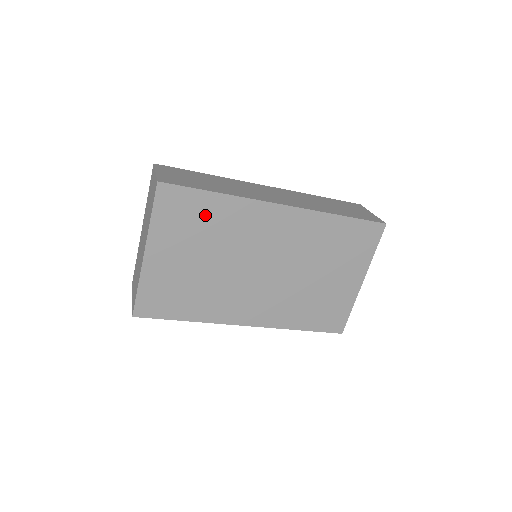
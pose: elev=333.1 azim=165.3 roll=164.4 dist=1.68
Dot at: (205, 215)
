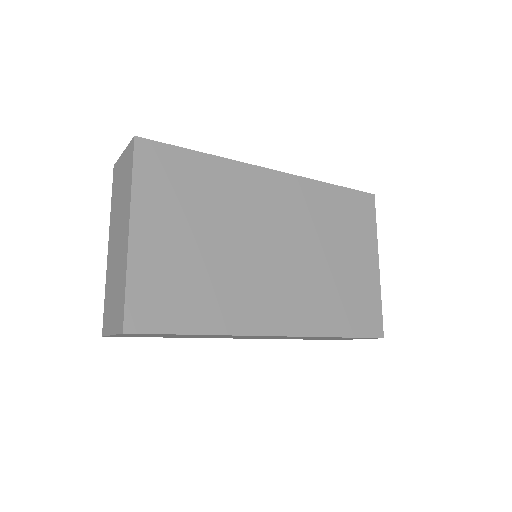
Dot at: (195, 179)
